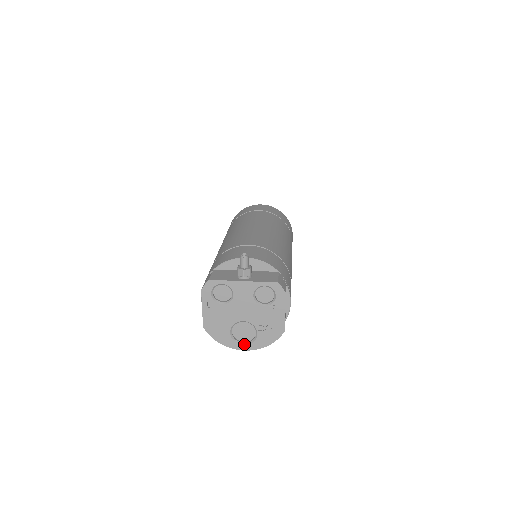
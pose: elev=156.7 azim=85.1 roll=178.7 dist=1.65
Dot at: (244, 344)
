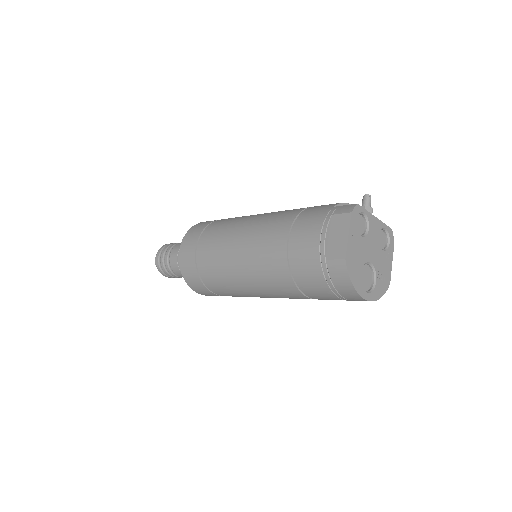
Dot at: (367, 292)
